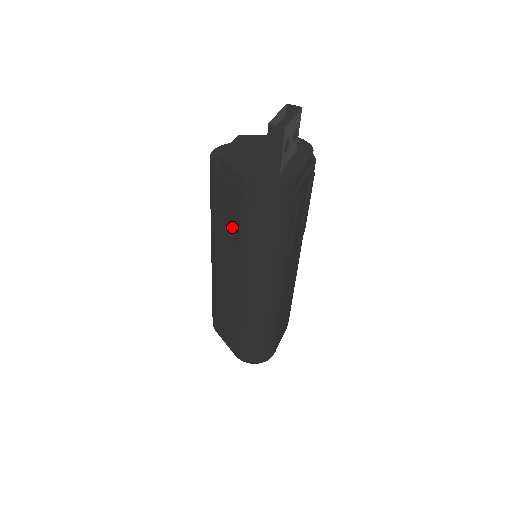
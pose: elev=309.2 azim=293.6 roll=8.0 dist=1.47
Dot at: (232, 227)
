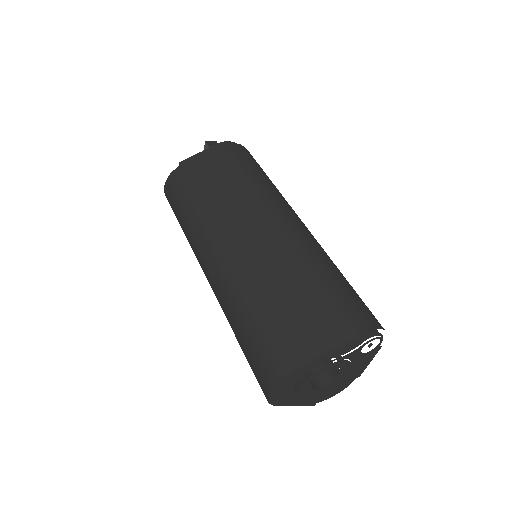
Dot at: (226, 180)
